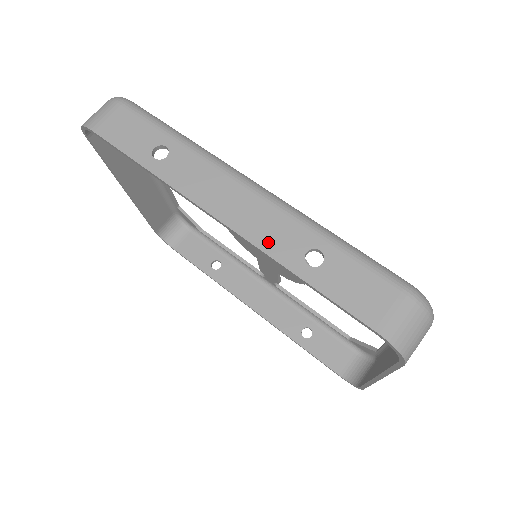
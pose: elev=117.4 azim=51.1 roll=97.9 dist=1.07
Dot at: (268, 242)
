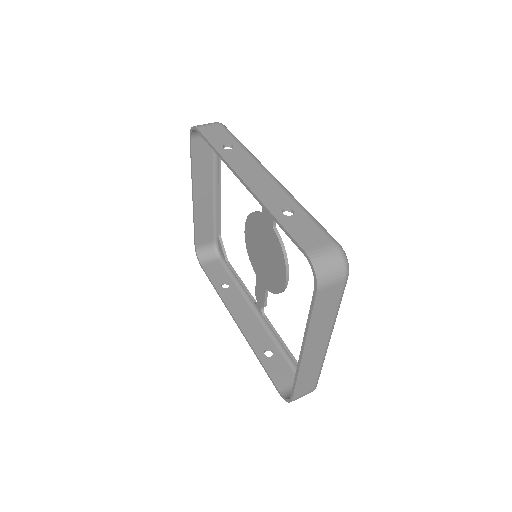
Dot at: (265, 197)
